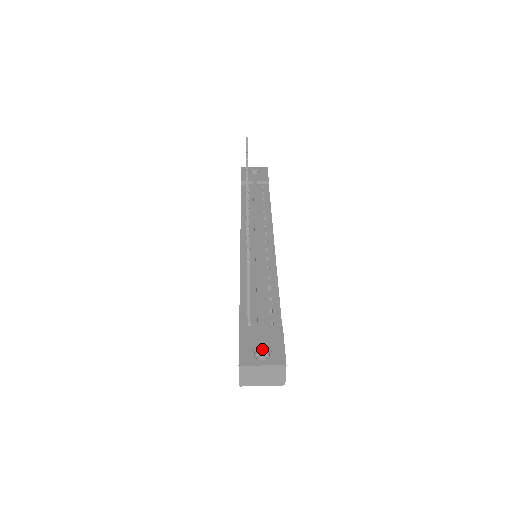
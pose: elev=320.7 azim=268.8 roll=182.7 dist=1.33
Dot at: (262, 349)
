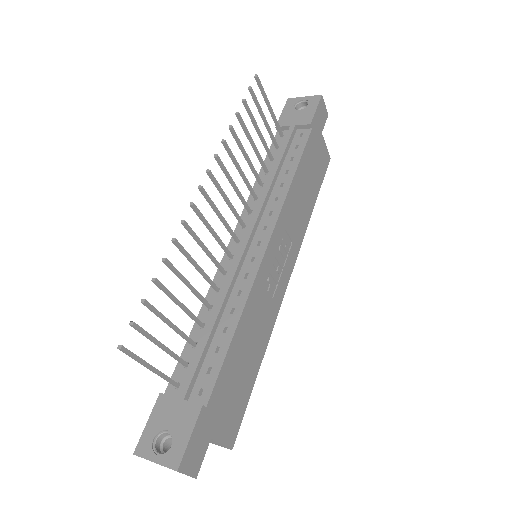
Dot at: (169, 434)
